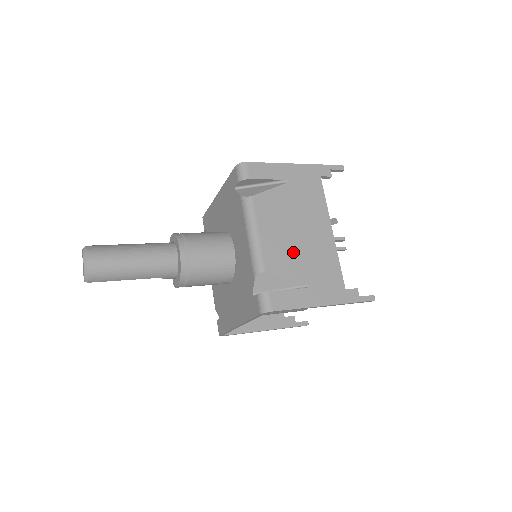
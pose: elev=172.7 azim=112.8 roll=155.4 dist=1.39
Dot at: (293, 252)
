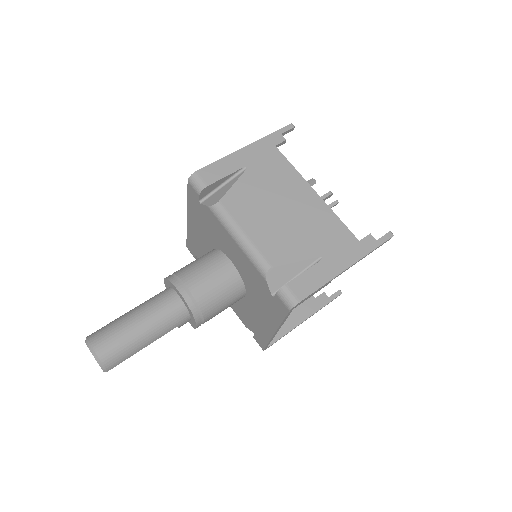
Dot at: (288, 233)
